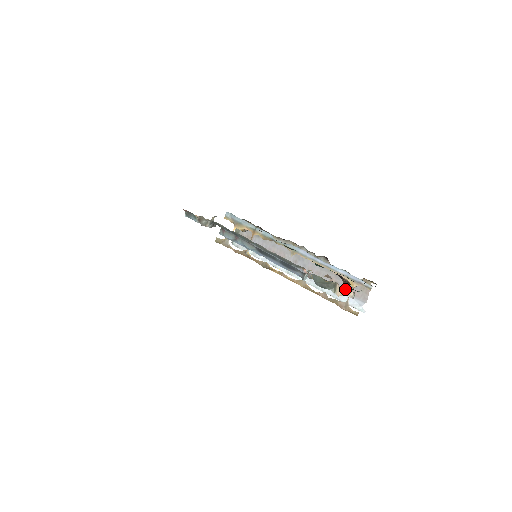
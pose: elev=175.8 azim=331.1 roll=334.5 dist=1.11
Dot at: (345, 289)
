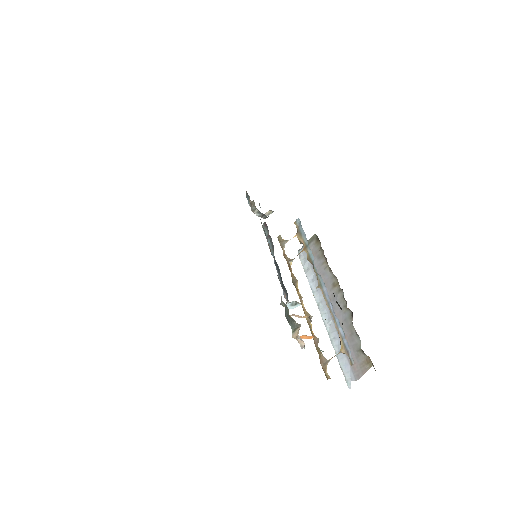
Dot at: occluded
